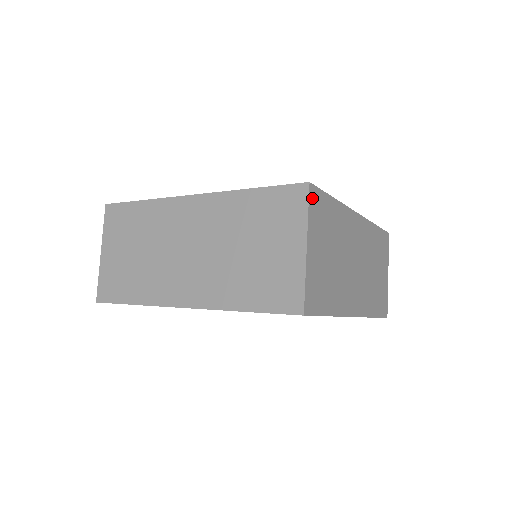
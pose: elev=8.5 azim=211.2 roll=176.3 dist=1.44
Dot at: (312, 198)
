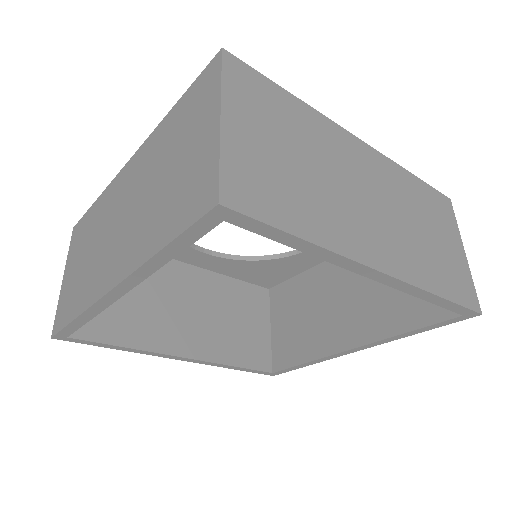
Dot at: (231, 68)
